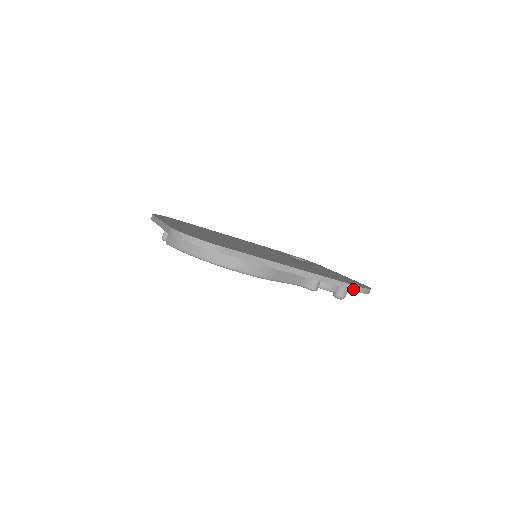
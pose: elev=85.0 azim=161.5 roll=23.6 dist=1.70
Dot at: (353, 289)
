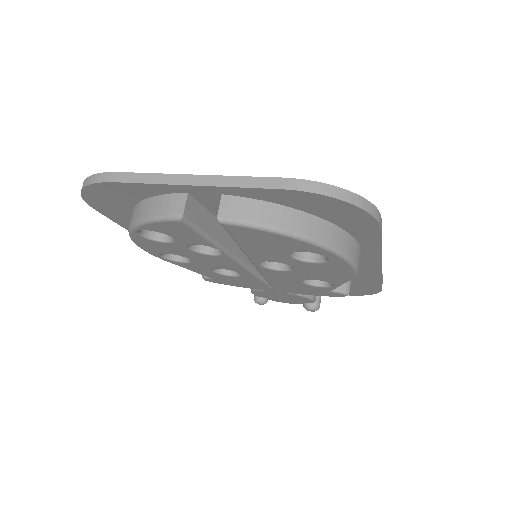
Dot at: occluded
